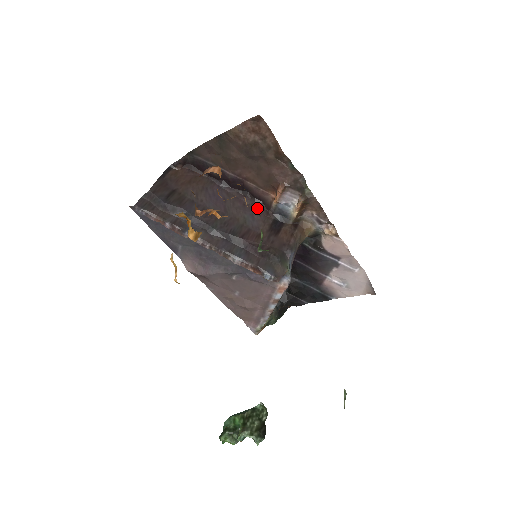
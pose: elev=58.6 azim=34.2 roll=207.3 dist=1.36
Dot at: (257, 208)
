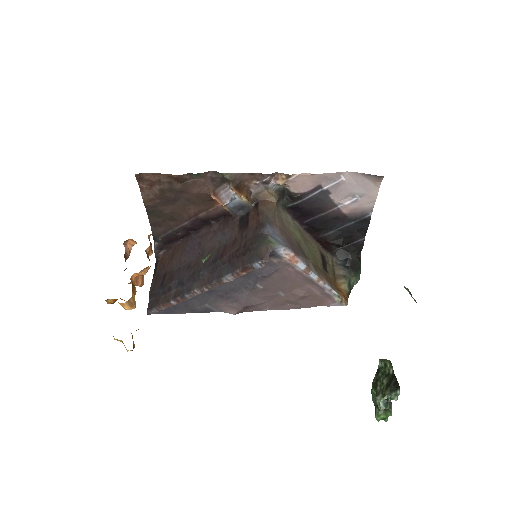
Dot at: (224, 224)
